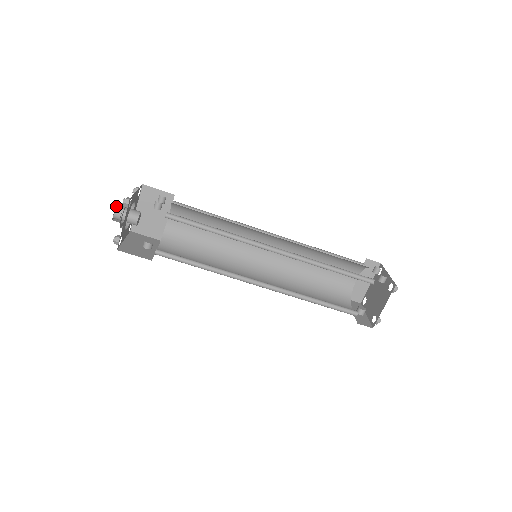
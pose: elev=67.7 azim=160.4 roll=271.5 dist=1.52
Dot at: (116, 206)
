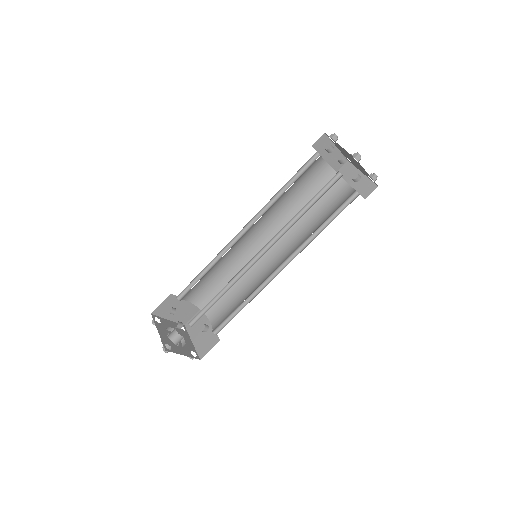
Dot at: occluded
